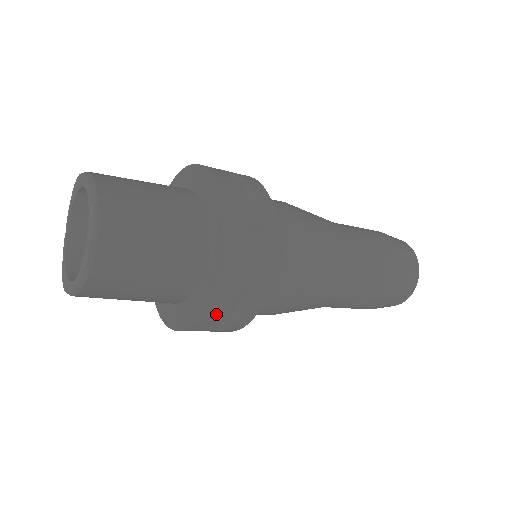
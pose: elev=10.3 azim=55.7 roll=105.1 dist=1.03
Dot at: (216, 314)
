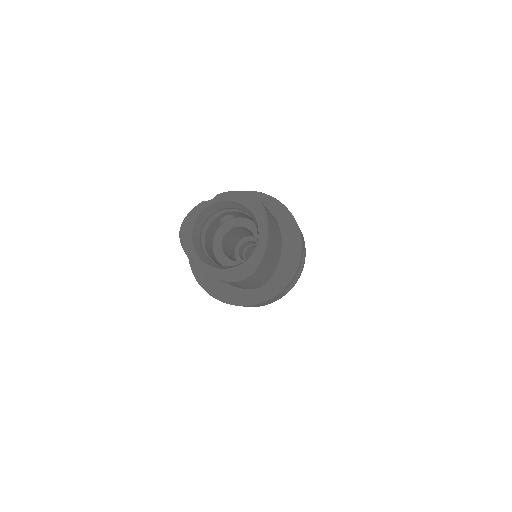
Dot at: occluded
